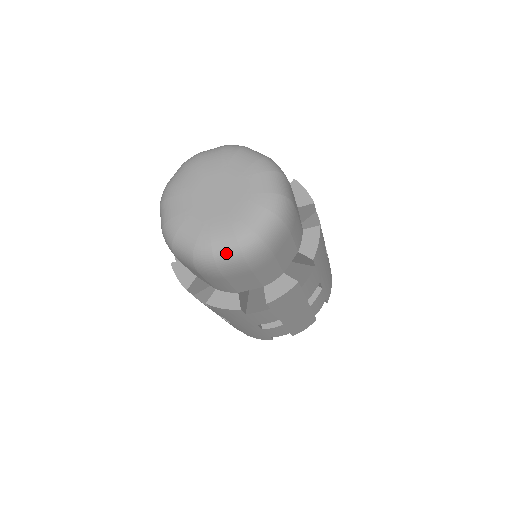
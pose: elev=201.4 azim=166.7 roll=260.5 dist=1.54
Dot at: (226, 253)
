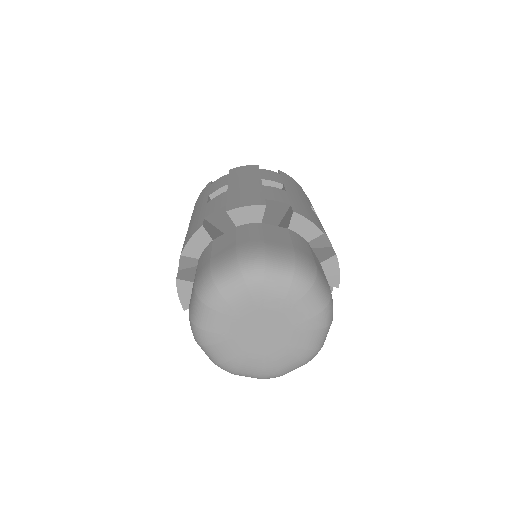
Dot at: (247, 376)
